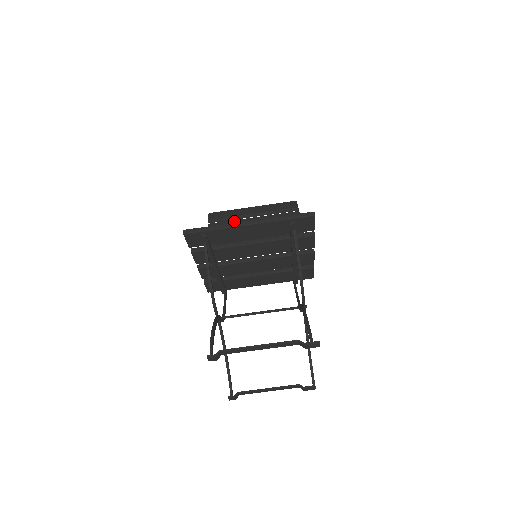
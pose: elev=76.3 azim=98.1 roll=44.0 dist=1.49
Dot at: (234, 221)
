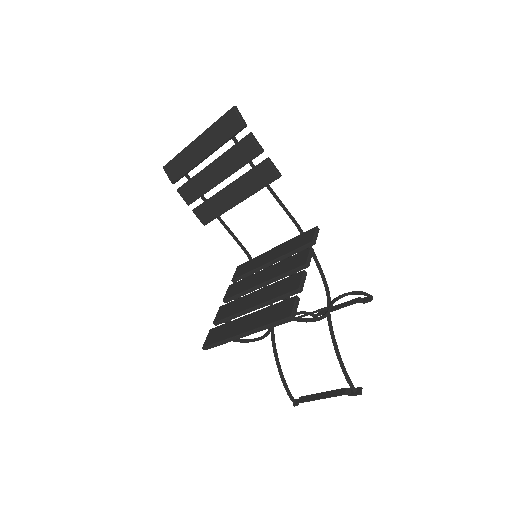
Dot at: (196, 178)
